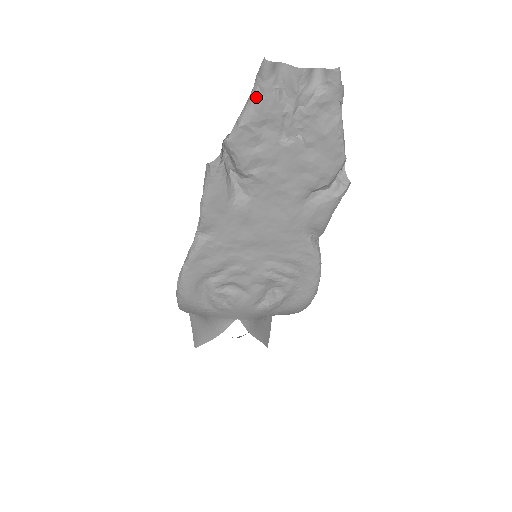
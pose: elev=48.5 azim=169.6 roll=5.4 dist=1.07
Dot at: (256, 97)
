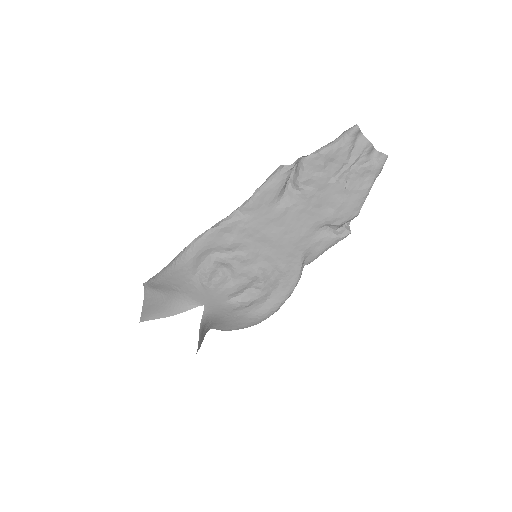
Dot at: (339, 142)
